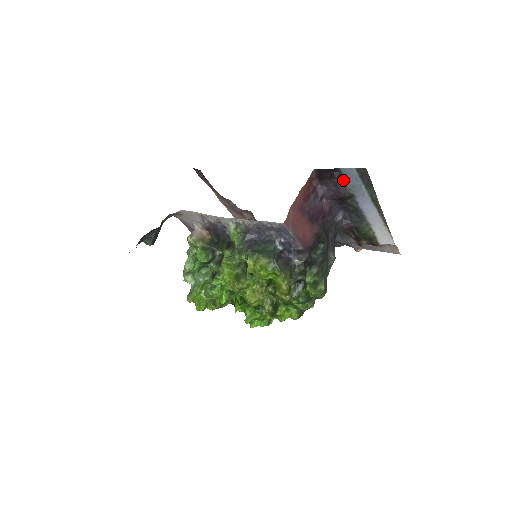
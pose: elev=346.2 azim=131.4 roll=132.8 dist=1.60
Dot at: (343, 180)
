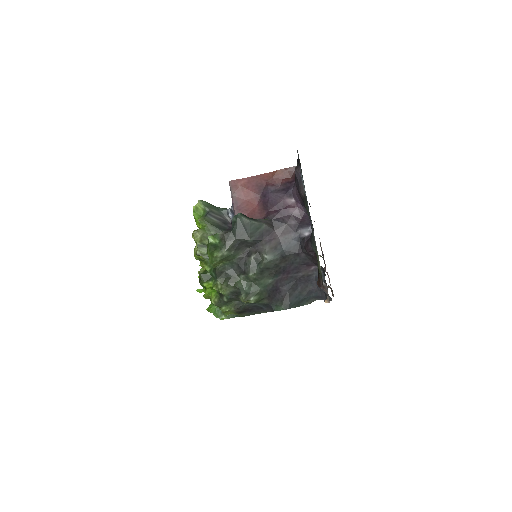
Dot at: occluded
